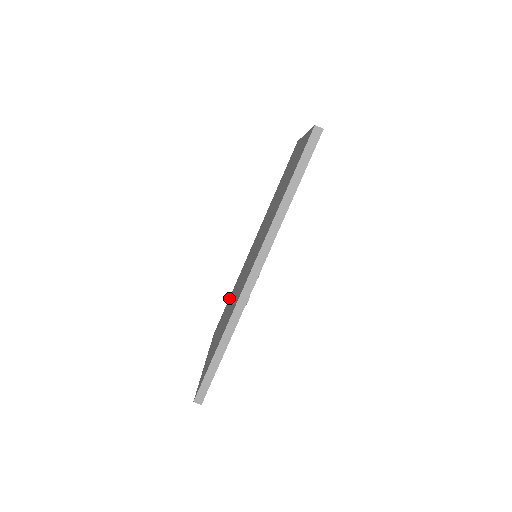
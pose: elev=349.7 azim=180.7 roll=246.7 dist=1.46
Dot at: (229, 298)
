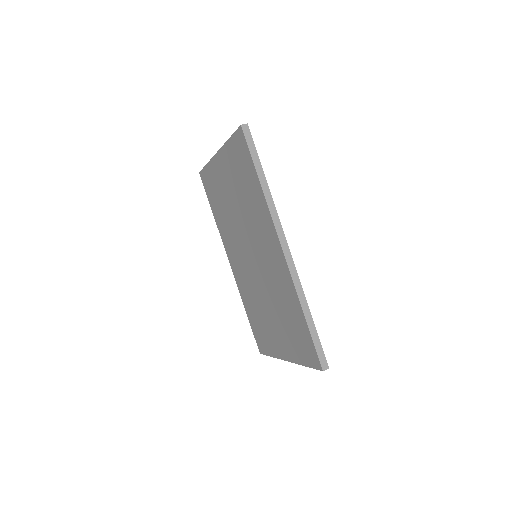
Dot at: (249, 317)
